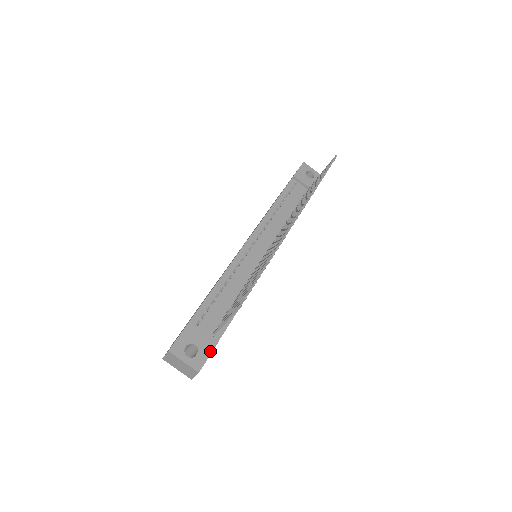
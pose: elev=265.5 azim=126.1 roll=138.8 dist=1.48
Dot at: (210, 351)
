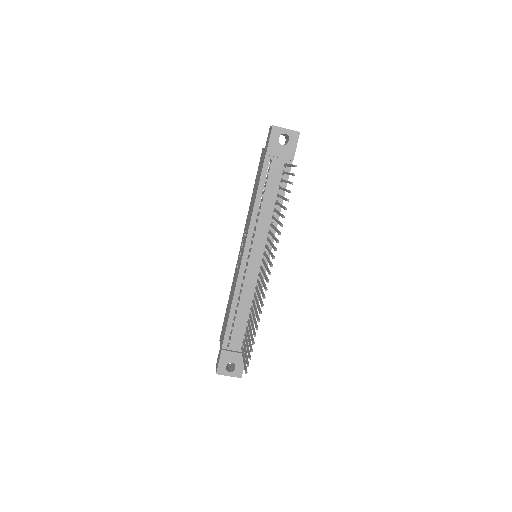
Dot at: occluded
